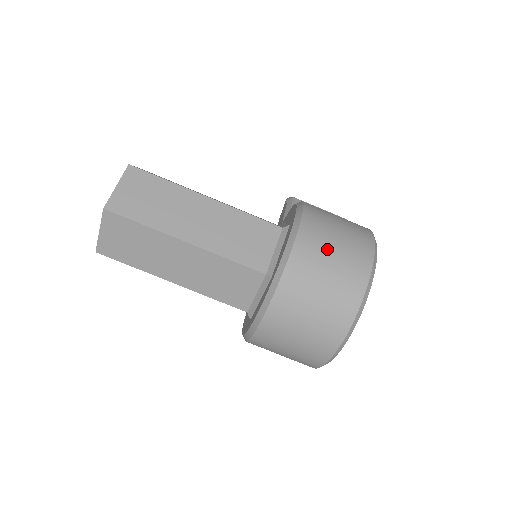
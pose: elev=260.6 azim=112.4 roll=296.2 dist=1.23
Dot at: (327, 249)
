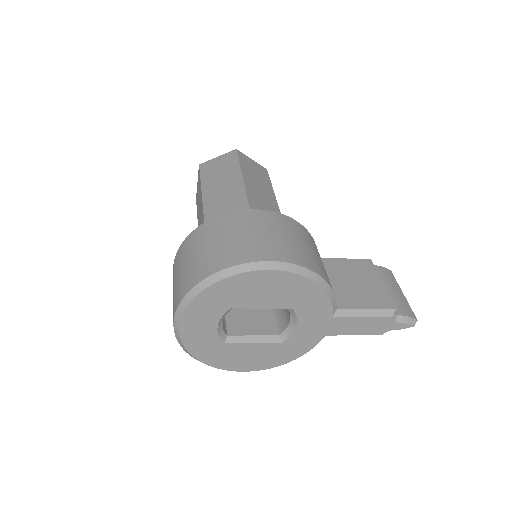
Dot at: (225, 234)
